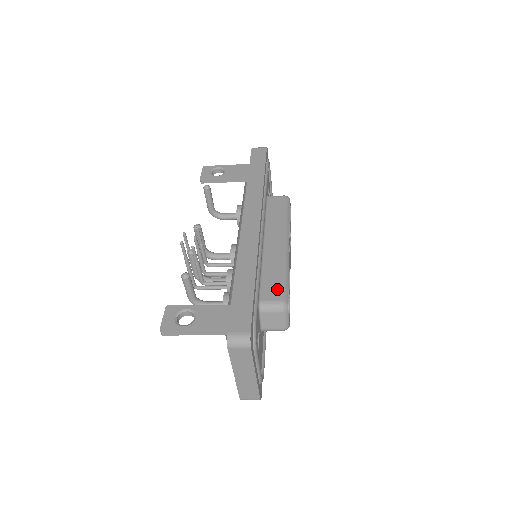
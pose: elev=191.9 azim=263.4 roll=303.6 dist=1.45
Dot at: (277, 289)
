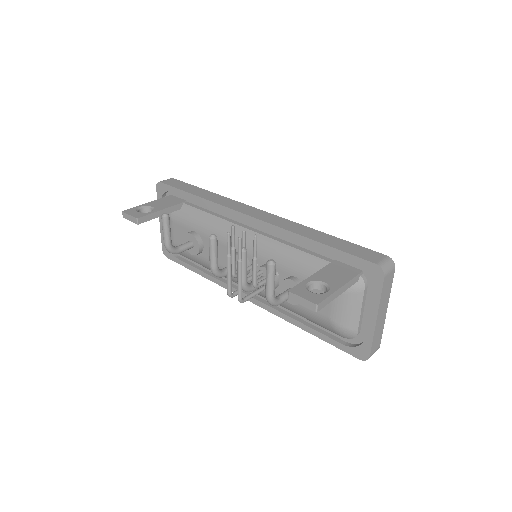
Dot at: occluded
